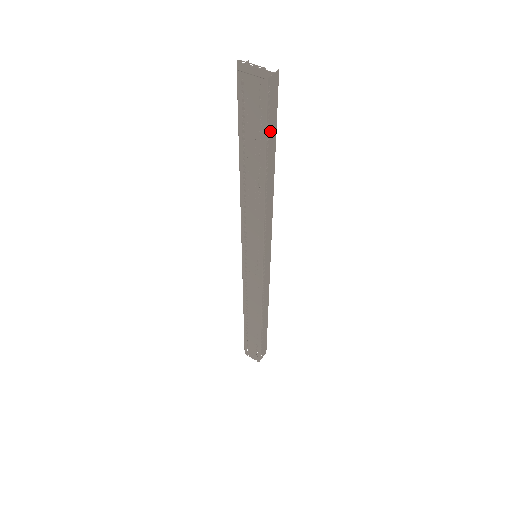
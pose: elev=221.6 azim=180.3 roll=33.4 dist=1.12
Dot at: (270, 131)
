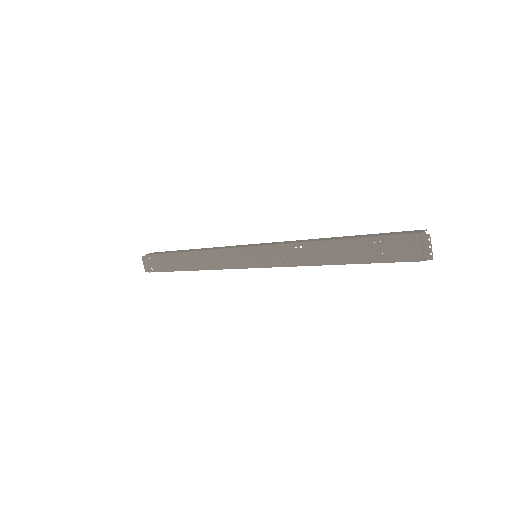
Dot at: (381, 261)
